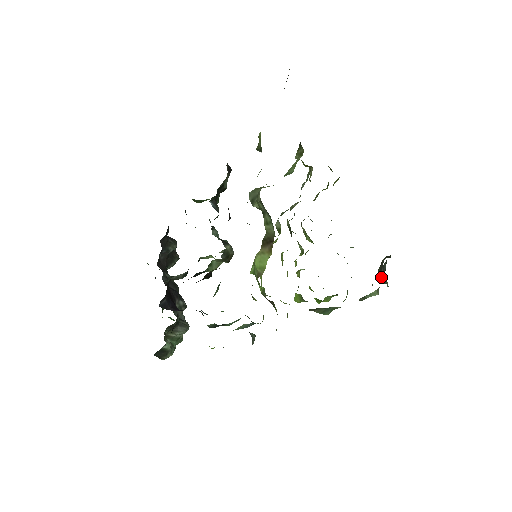
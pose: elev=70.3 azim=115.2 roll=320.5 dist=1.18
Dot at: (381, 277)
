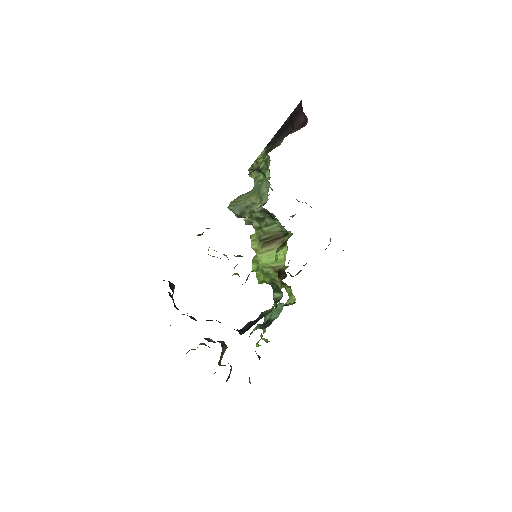
Dot at: occluded
